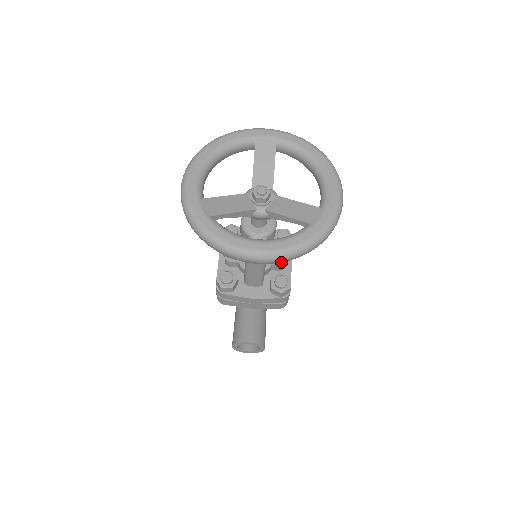
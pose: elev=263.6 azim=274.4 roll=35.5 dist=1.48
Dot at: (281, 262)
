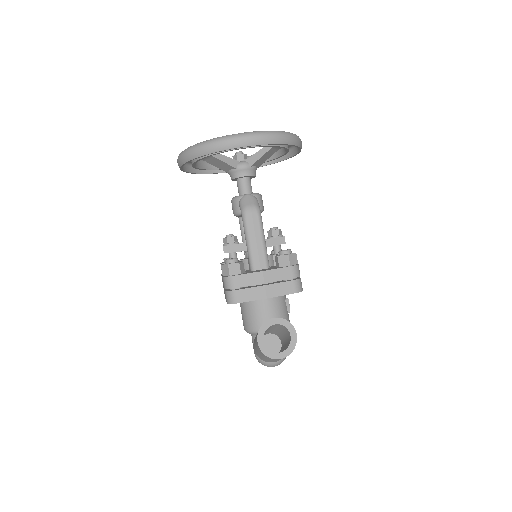
Dot at: (264, 143)
